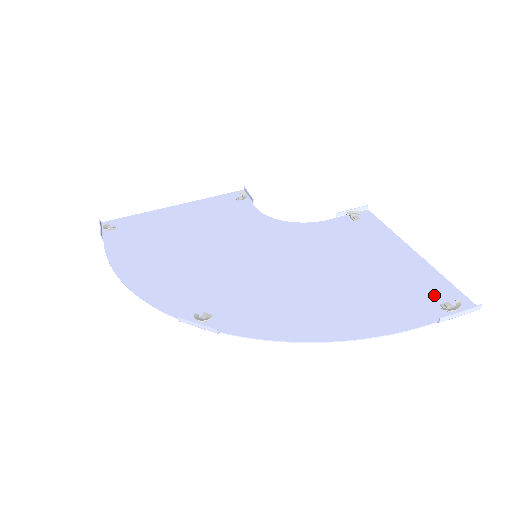
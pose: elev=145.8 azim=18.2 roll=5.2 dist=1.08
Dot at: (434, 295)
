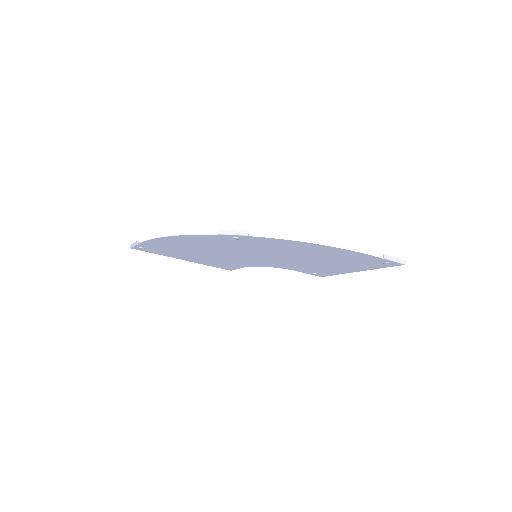
Dot at: (377, 263)
